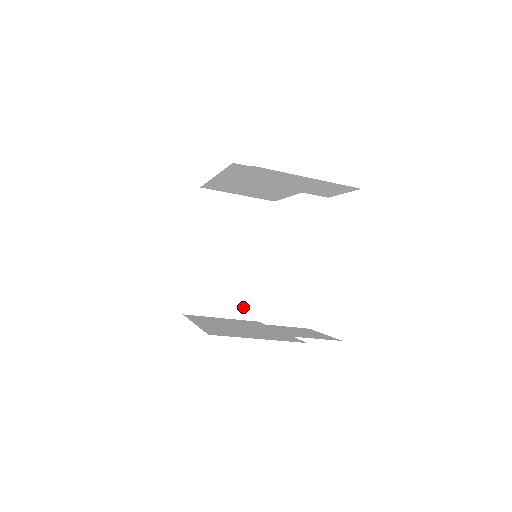
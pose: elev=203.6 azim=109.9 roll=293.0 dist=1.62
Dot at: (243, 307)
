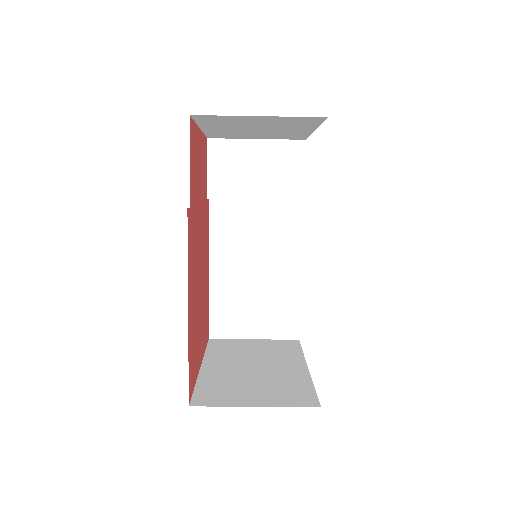
Dot at: (288, 397)
